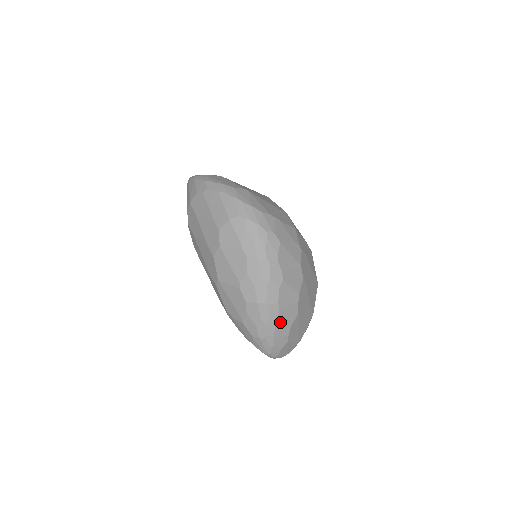
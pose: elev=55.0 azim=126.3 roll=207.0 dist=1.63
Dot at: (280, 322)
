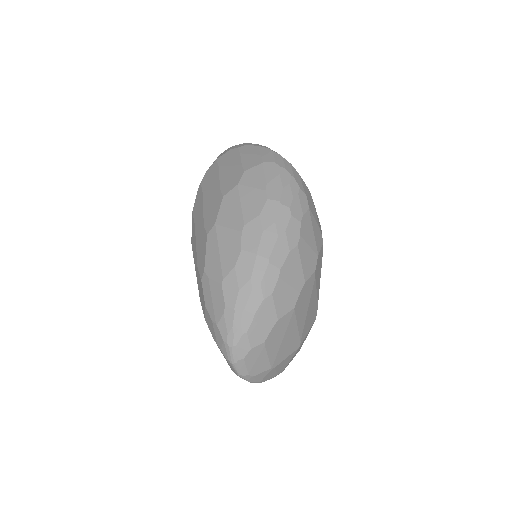
Dot at: (271, 298)
